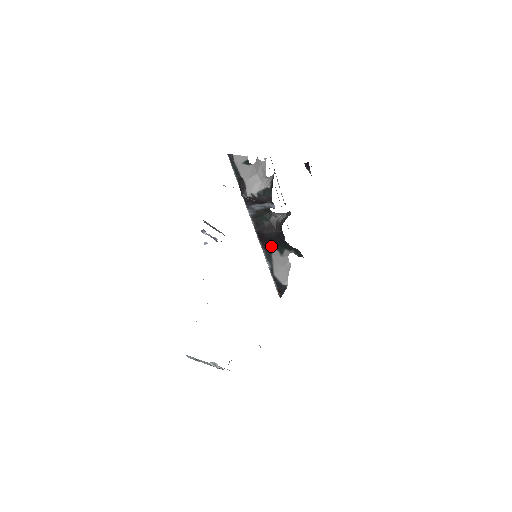
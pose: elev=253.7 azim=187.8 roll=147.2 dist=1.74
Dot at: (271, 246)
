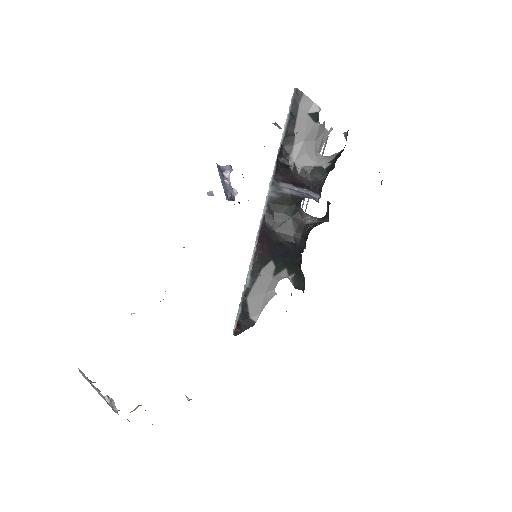
Dot at: (271, 255)
